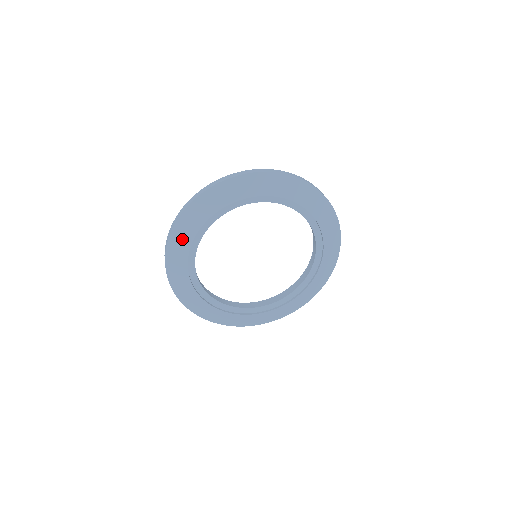
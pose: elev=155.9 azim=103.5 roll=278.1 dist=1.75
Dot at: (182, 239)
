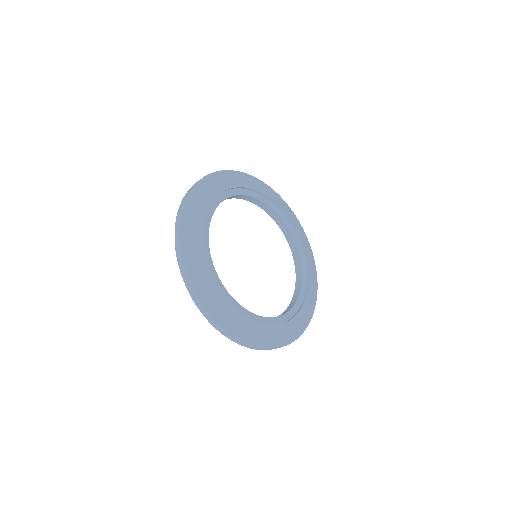
Dot at: (211, 294)
